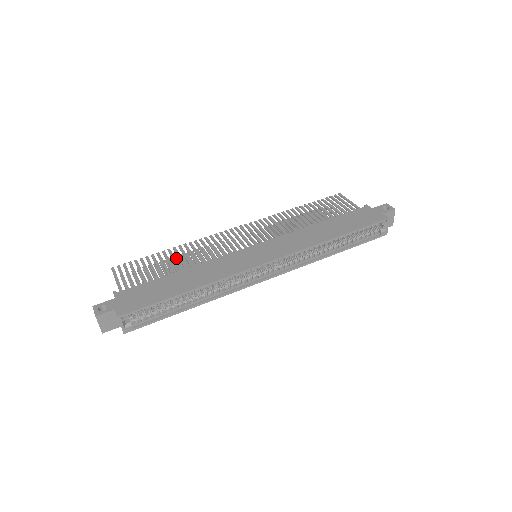
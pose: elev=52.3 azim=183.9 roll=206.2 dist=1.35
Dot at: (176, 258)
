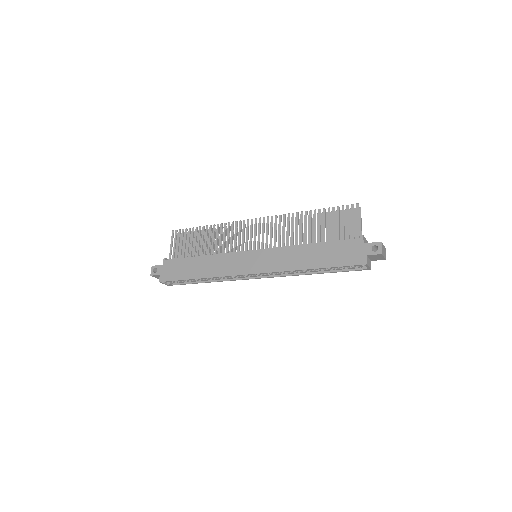
Dot at: occluded
